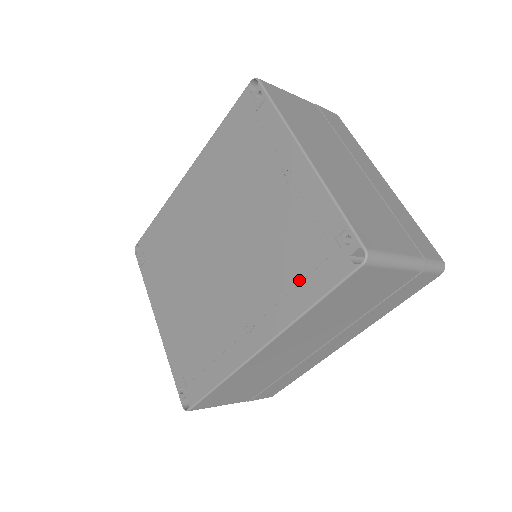
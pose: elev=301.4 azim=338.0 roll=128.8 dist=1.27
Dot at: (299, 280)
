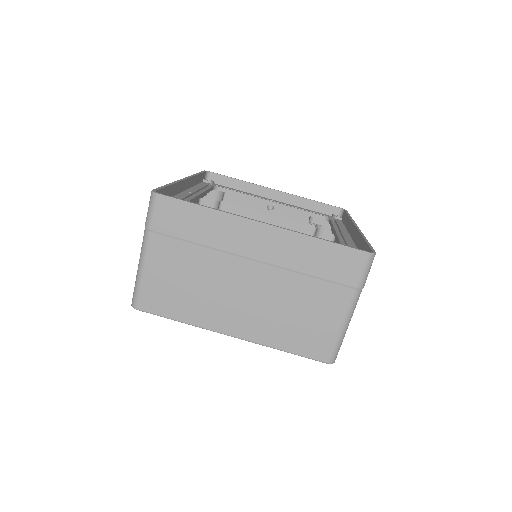
Dot at: occluded
